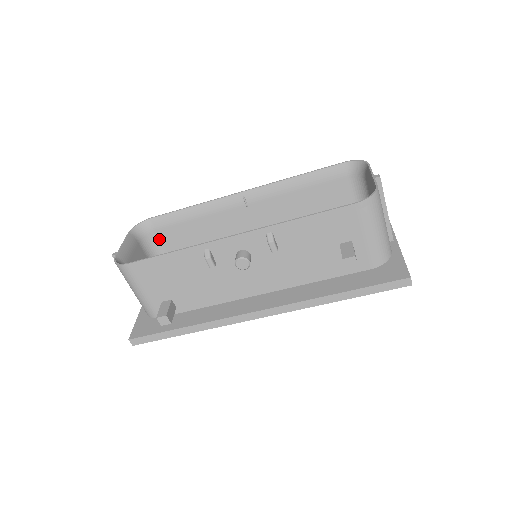
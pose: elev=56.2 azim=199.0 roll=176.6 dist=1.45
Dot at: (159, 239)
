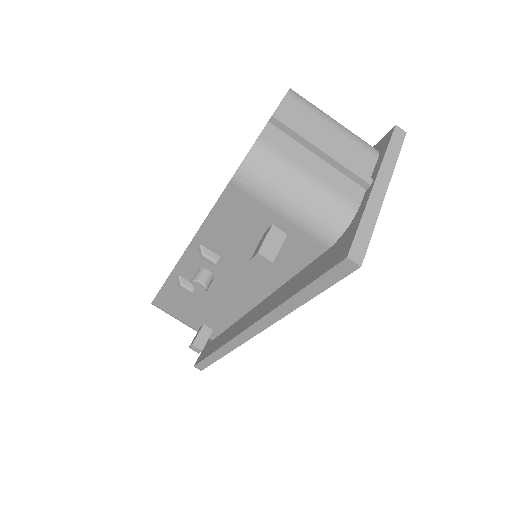
Dot at: occluded
